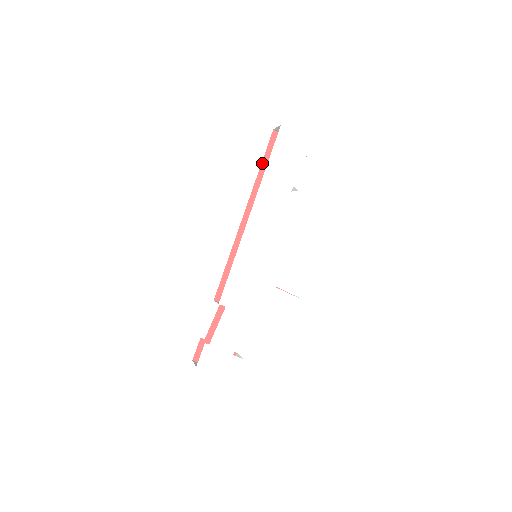
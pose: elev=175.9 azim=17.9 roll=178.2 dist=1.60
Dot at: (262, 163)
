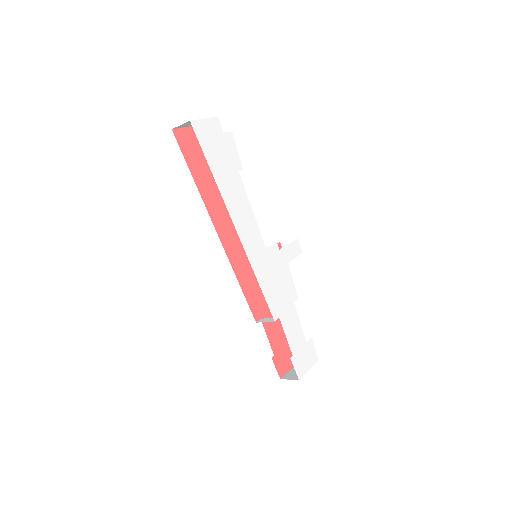
Dot at: occluded
